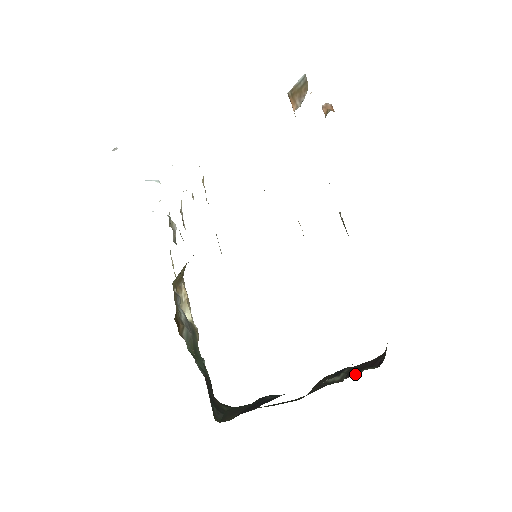
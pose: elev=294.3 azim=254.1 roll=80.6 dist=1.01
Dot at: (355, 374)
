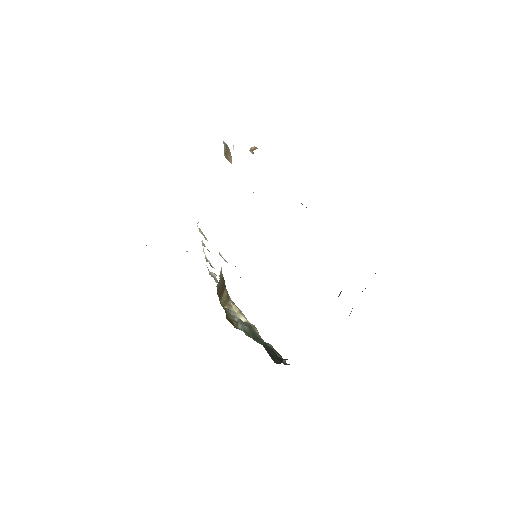
Dot at: occluded
